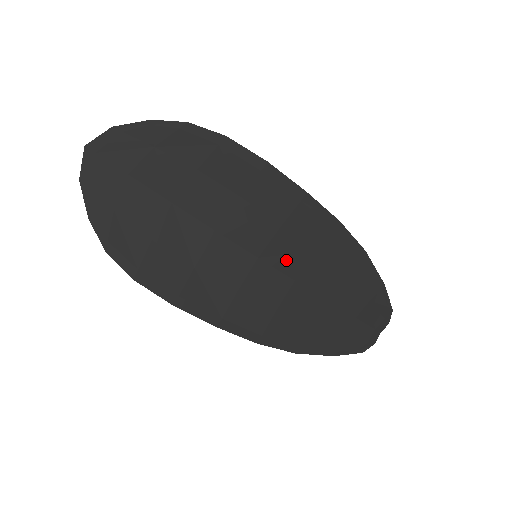
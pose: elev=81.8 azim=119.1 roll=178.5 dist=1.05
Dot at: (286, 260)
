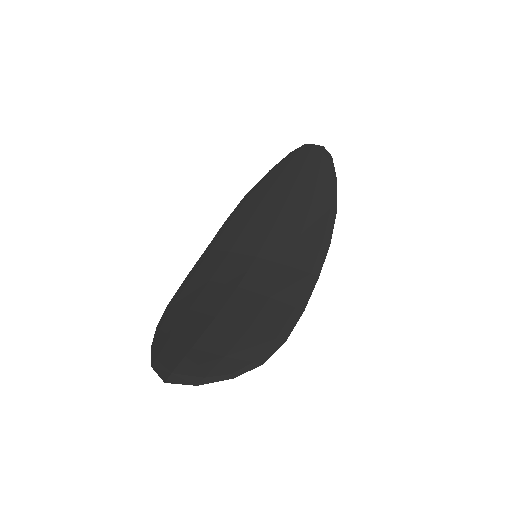
Dot at: (276, 245)
